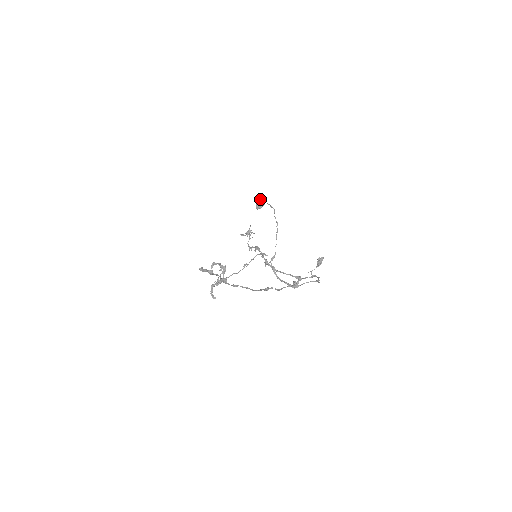
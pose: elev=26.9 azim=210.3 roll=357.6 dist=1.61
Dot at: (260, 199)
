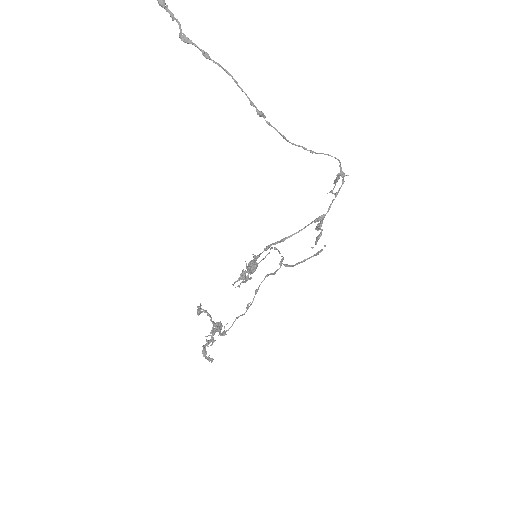
Dot at: (250, 261)
